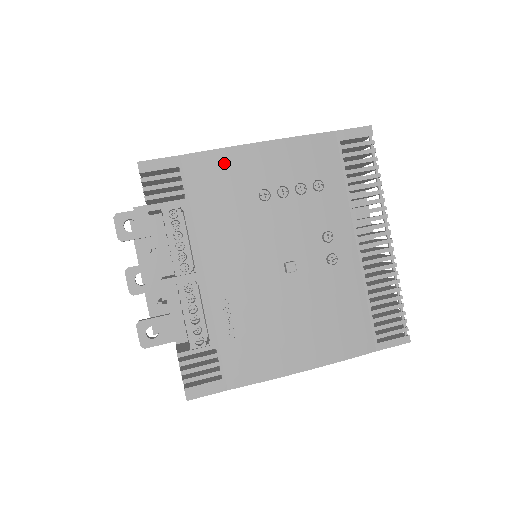
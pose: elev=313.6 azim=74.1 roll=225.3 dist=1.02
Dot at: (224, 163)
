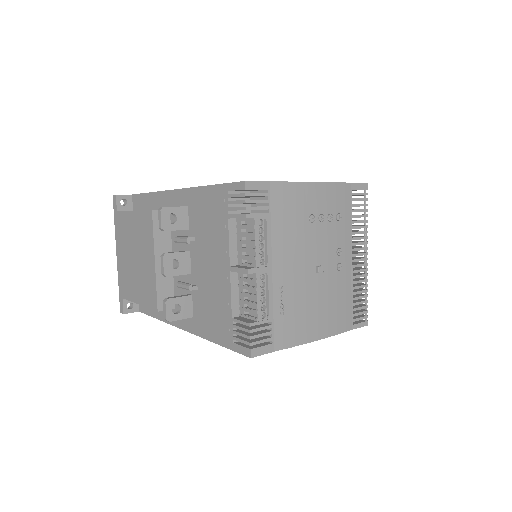
Dot at: (294, 192)
